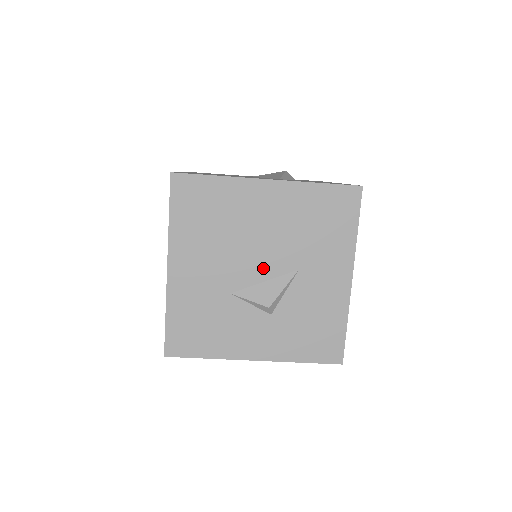
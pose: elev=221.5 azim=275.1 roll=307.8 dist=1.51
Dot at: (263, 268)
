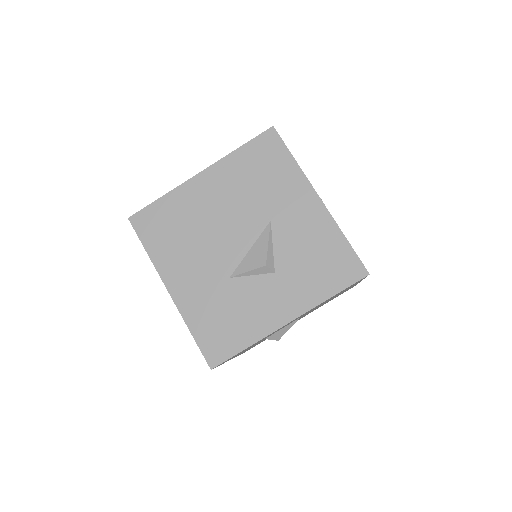
Dot at: (241, 239)
